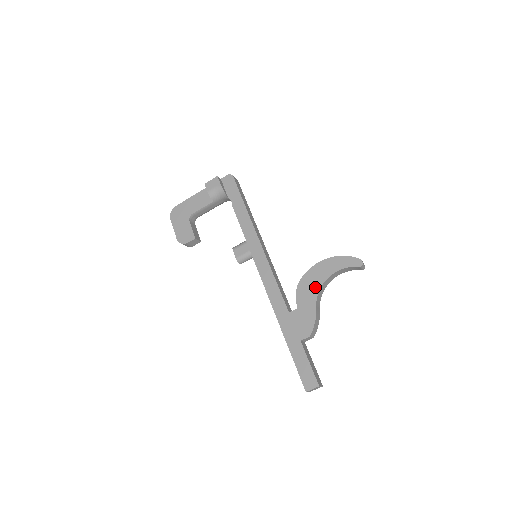
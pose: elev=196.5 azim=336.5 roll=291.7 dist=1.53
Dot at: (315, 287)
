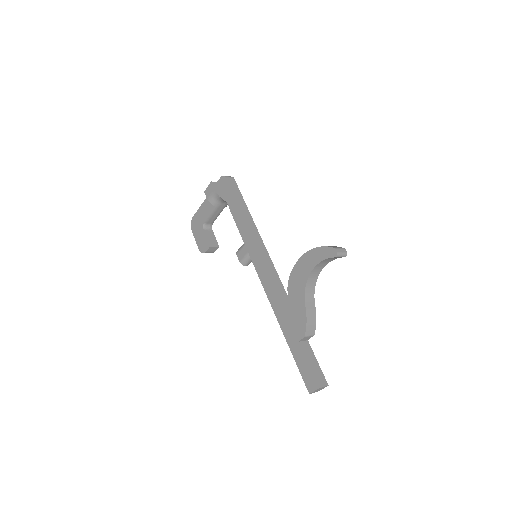
Dot at: (301, 284)
